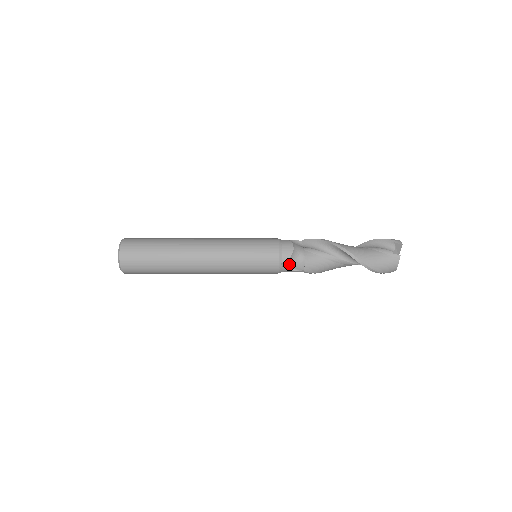
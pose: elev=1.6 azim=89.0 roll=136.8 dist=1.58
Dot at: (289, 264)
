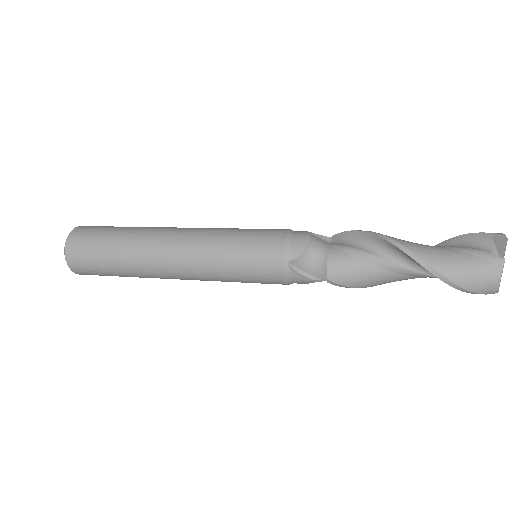
Dot at: (302, 266)
